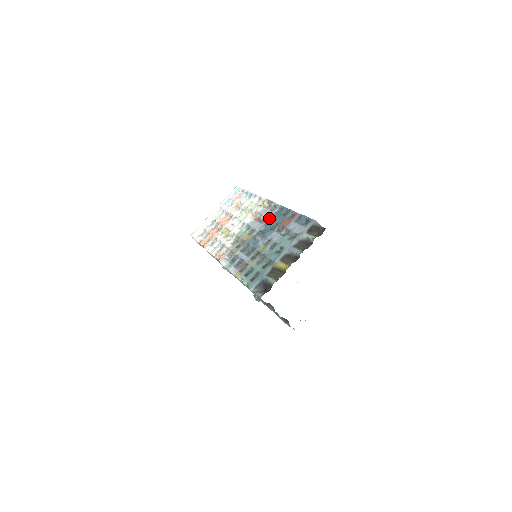
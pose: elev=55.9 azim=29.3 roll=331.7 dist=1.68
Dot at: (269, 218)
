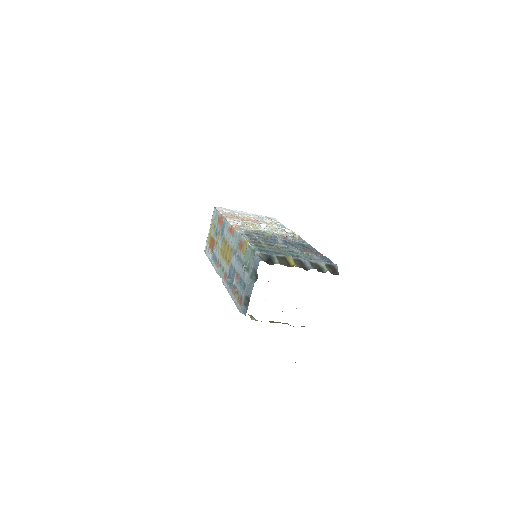
Dot at: (296, 241)
